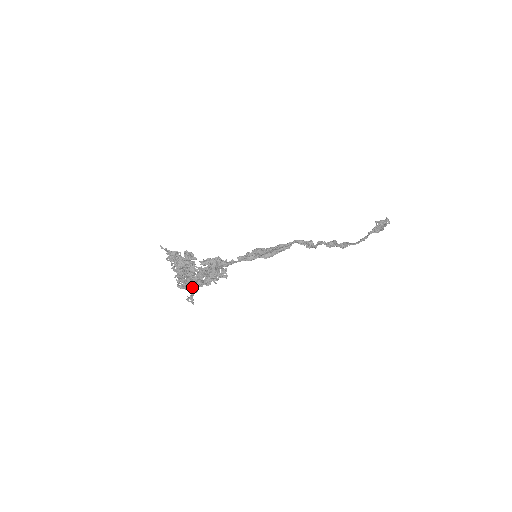
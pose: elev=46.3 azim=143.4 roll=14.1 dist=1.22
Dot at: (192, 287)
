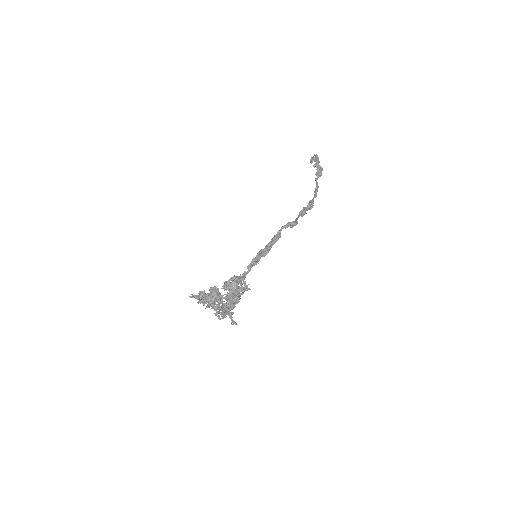
Dot at: (229, 312)
